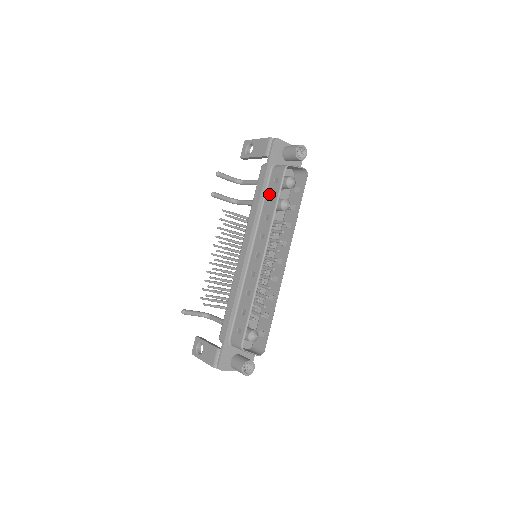
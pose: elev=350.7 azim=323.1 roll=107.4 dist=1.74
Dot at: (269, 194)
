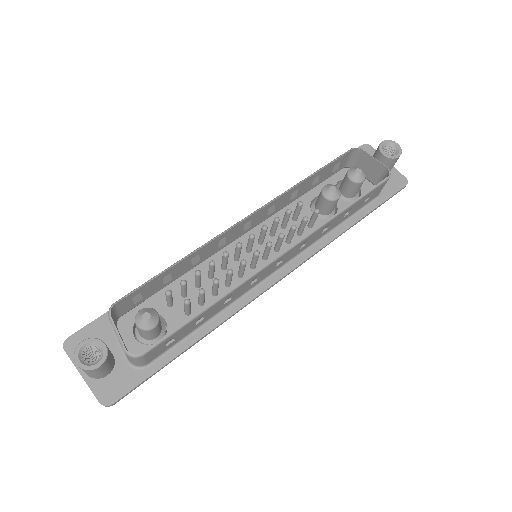
Dot at: occluded
